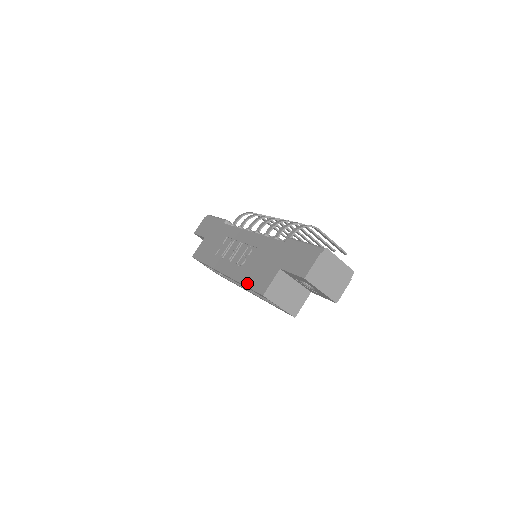
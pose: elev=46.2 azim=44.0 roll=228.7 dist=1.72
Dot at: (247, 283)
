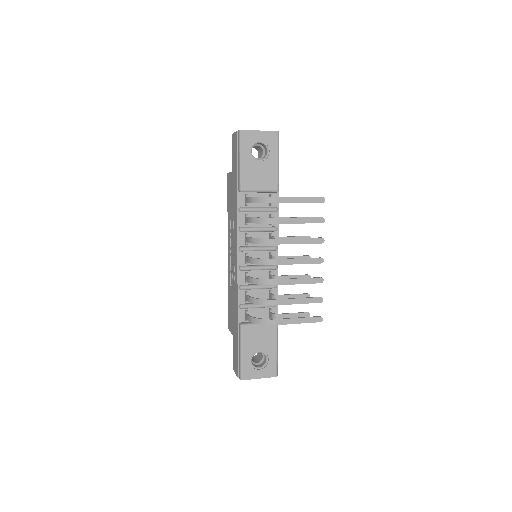
Dot at: (228, 301)
